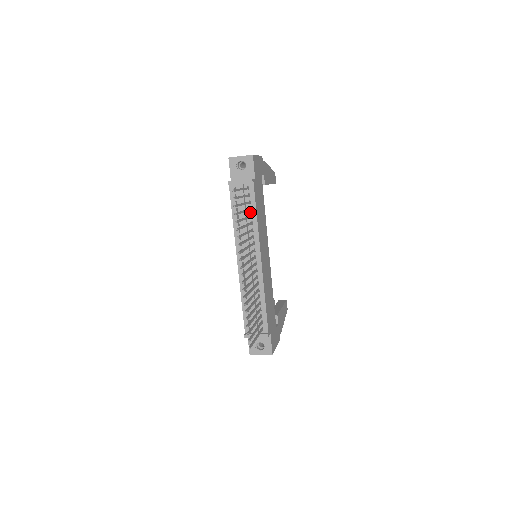
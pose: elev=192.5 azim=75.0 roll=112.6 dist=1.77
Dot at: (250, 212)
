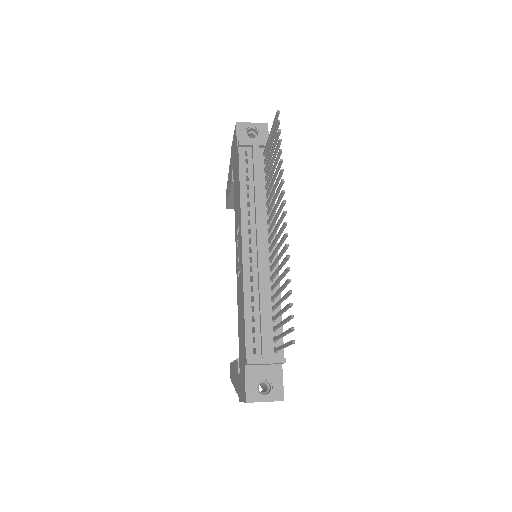
Dot at: (265, 182)
